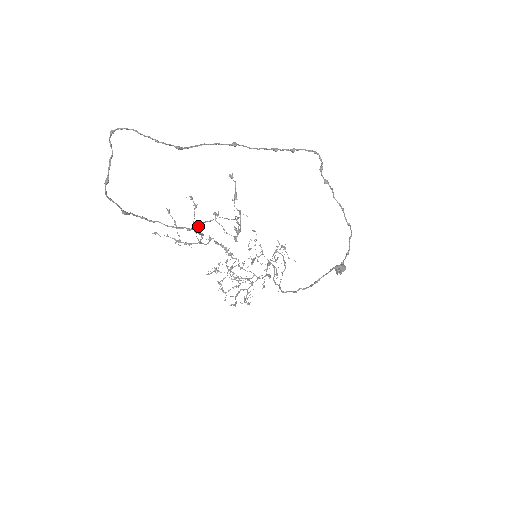
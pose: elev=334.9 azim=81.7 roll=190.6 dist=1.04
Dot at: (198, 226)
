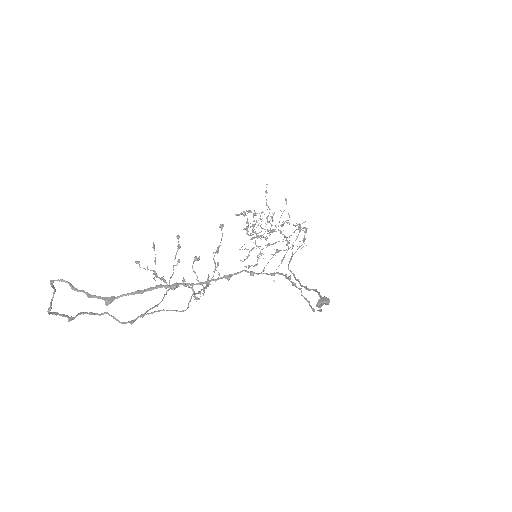
Dot at: occluded
